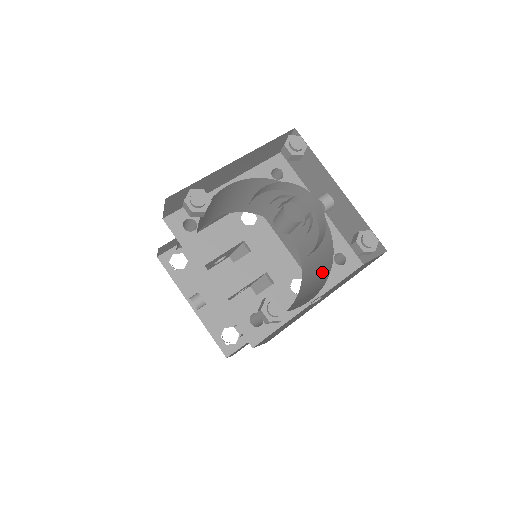
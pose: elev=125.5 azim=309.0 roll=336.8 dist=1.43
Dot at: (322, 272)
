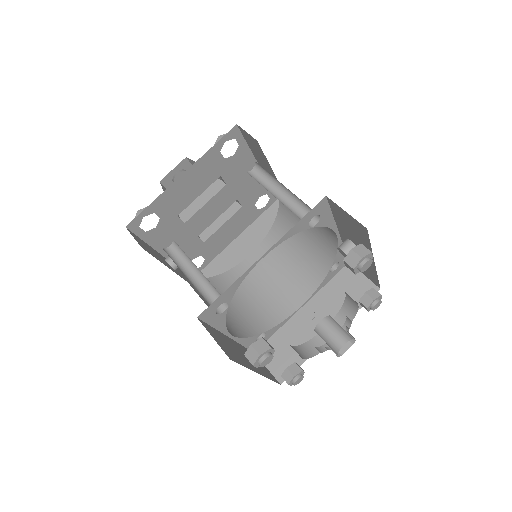
Dot at: (311, 261)
